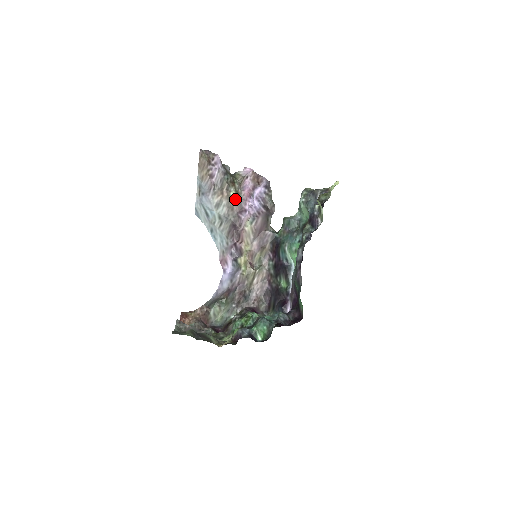
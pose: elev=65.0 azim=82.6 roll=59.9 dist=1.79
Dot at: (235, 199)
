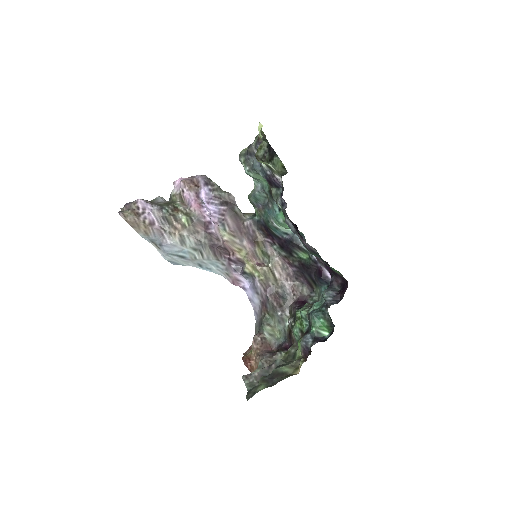
Dot at: (191, 222)
